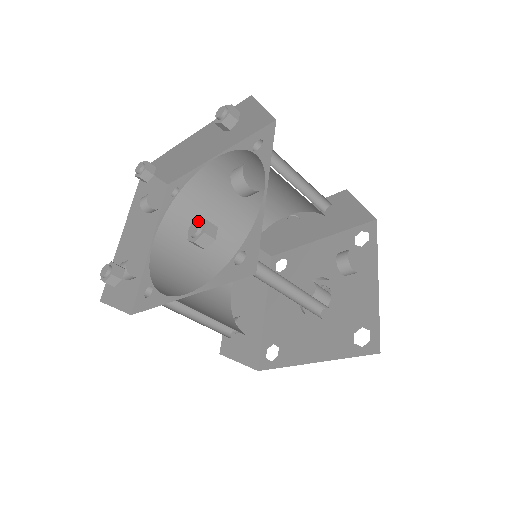
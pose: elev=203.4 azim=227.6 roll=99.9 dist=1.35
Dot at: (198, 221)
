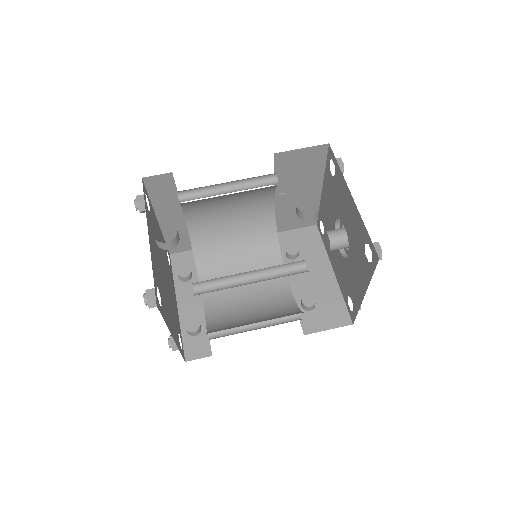
Dot at: (143, 294)
